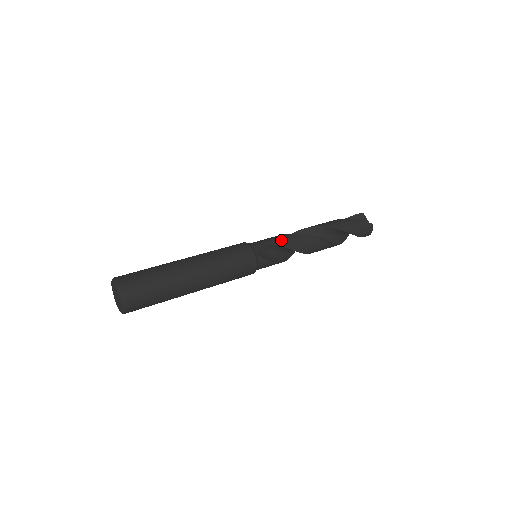
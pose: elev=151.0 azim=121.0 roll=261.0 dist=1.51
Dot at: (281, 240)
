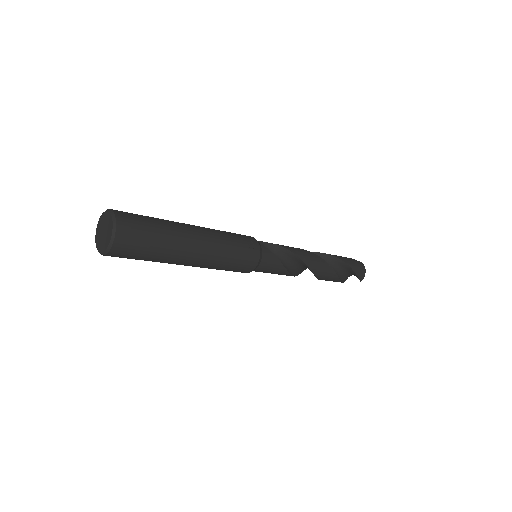
Dot at: occluded
